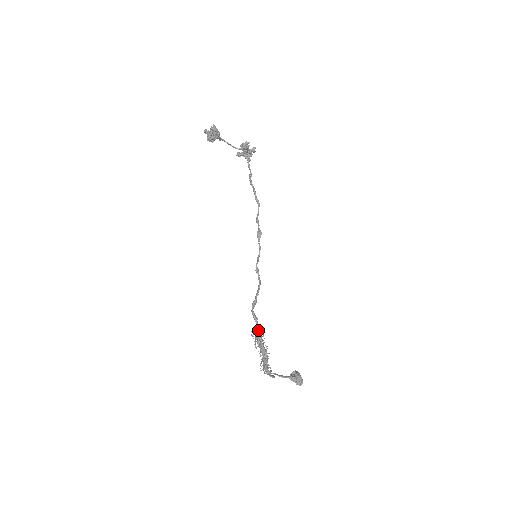
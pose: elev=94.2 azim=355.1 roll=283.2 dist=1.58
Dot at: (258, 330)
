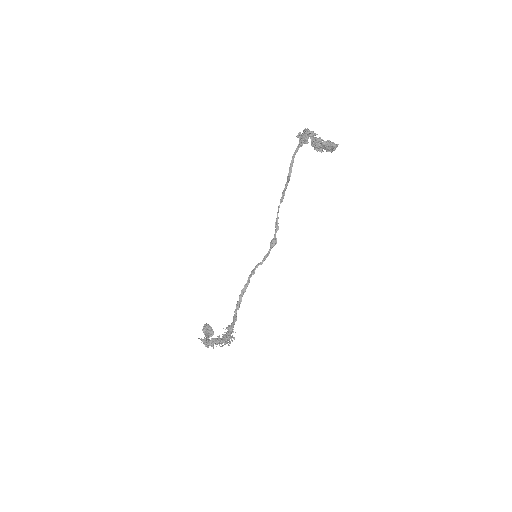
Dot at: (235, 332)
